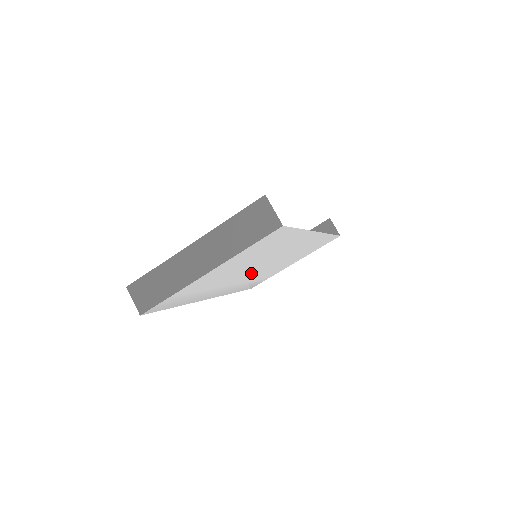
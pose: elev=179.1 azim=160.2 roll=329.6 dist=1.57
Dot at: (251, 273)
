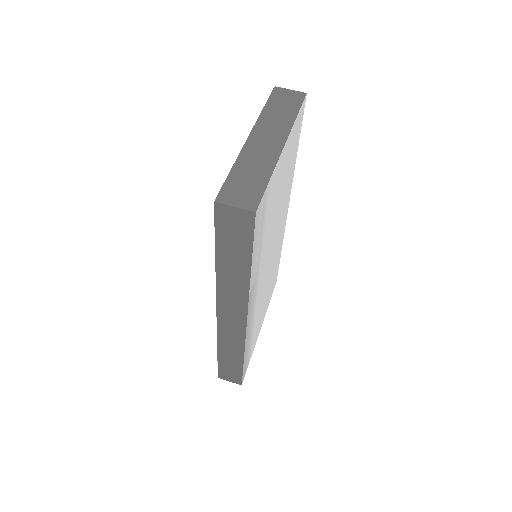
Dot at: (265, 271)
